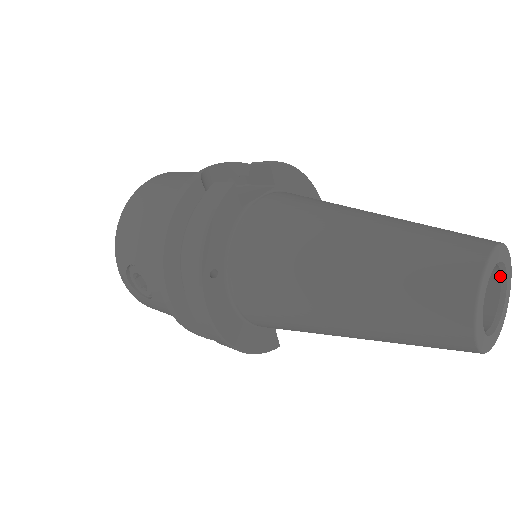
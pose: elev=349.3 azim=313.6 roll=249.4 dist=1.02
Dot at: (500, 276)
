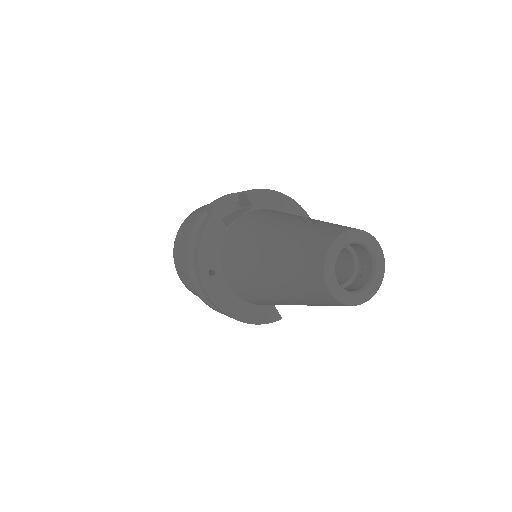
Dot at: (368, 251)
